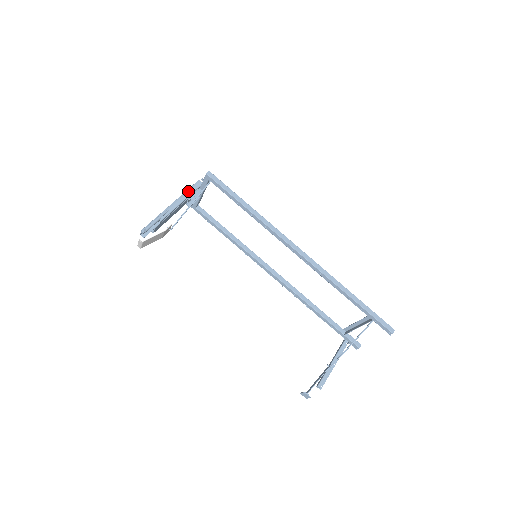
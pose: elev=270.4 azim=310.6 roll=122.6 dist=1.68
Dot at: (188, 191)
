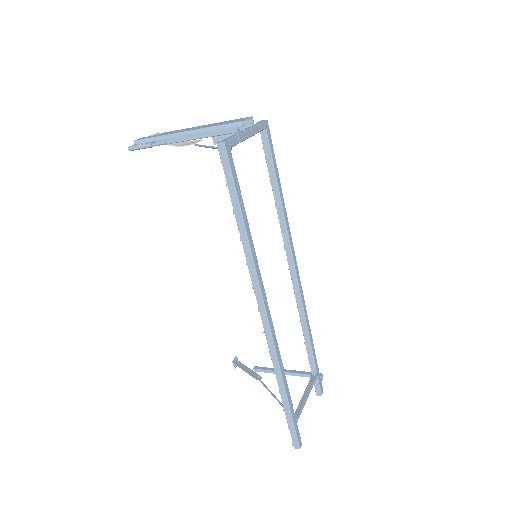
Dot at: (214, 129)
